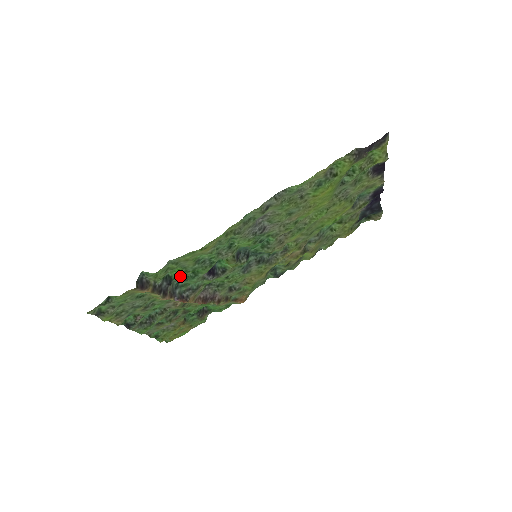
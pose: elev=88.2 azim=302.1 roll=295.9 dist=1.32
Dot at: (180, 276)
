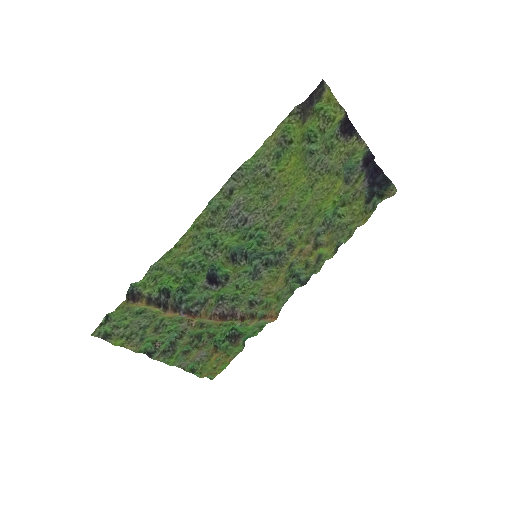
Dot at: (175, 286)
